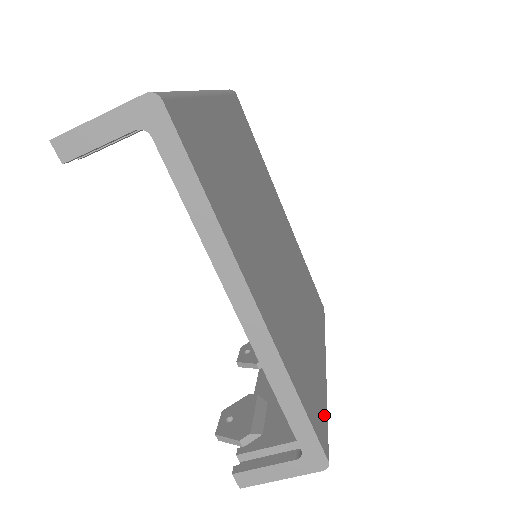
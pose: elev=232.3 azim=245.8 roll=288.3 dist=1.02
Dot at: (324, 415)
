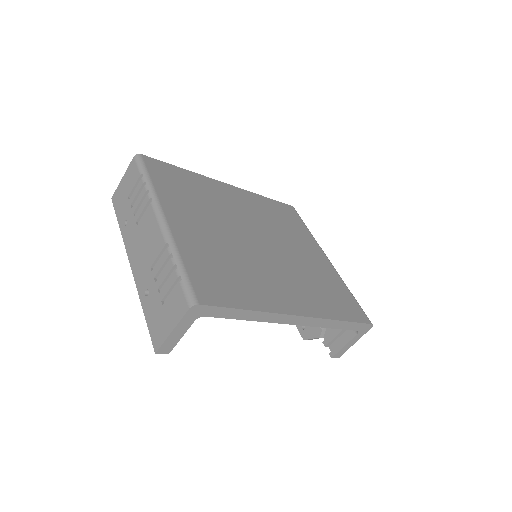
Dot at: (352, 300)
